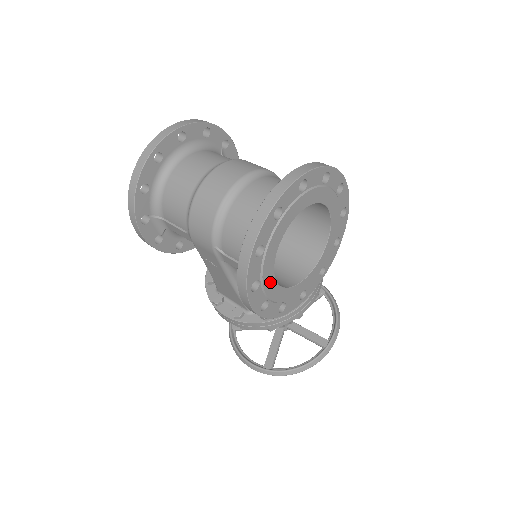
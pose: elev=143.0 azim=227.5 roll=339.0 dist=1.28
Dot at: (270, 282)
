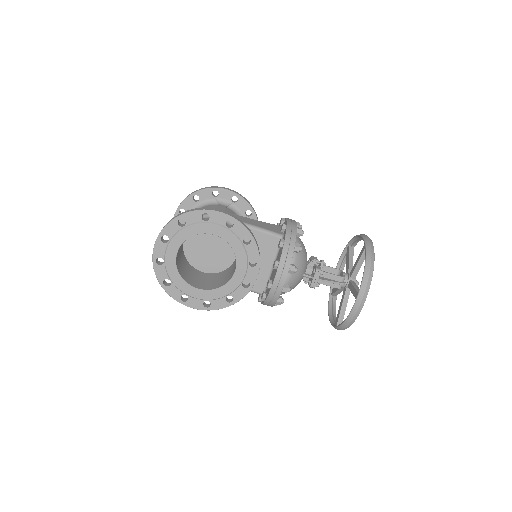
Dot at: (195, 292)
